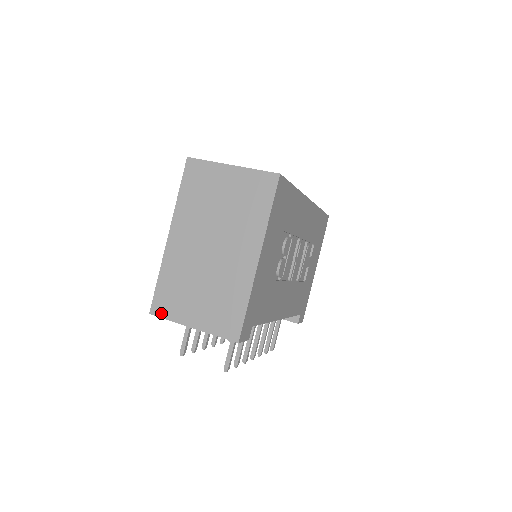
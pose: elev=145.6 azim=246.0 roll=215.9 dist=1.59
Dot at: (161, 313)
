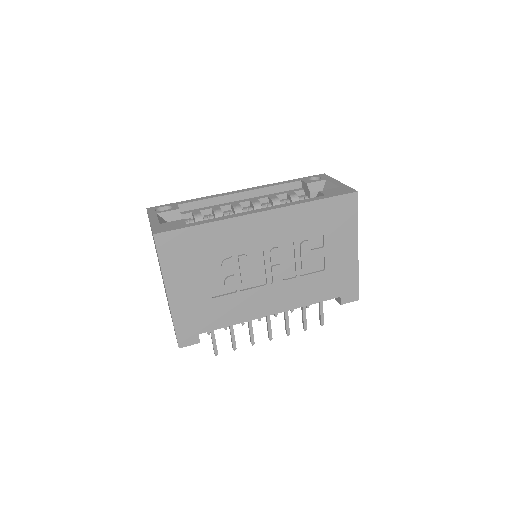
Dot at: occluded
